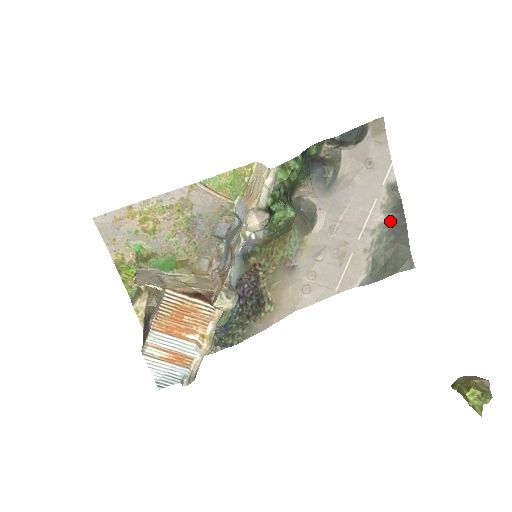
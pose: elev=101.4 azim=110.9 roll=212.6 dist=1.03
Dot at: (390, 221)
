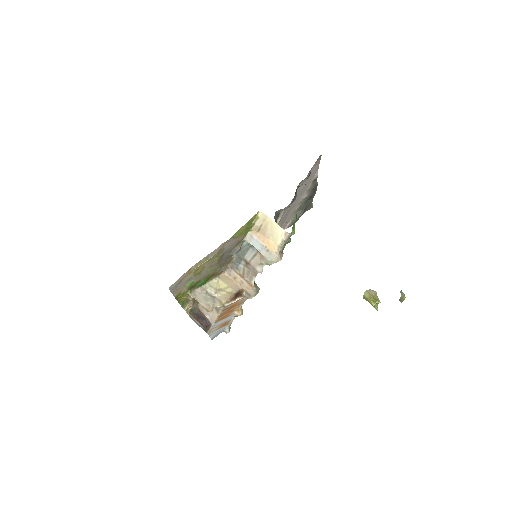
Dot at: (309, 195)
